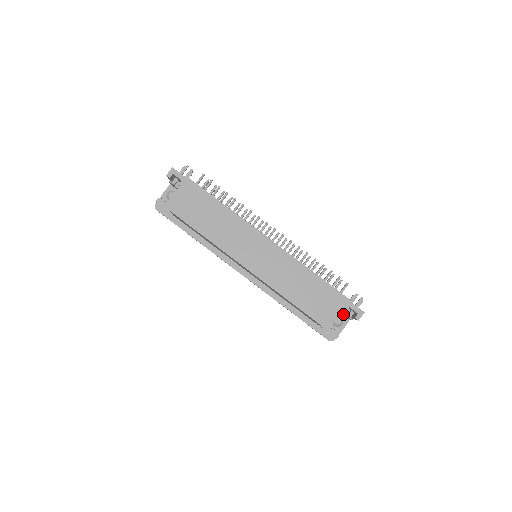
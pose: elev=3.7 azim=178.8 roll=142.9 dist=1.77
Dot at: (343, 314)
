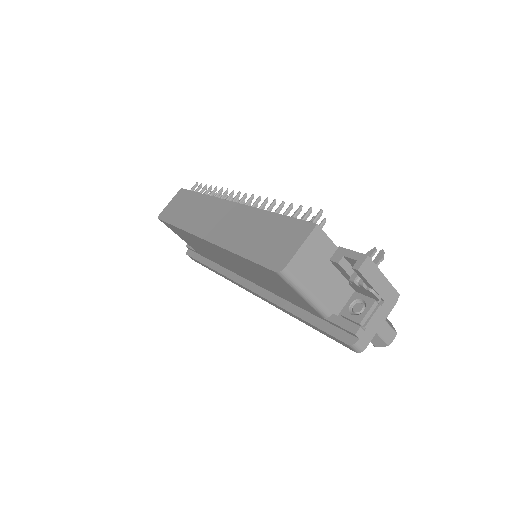
Dot at: (363, 292)
